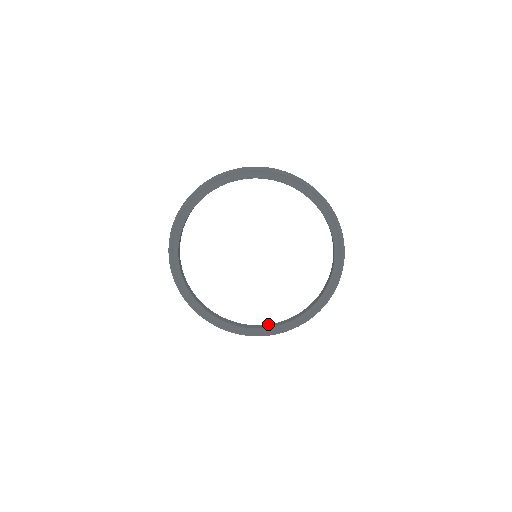
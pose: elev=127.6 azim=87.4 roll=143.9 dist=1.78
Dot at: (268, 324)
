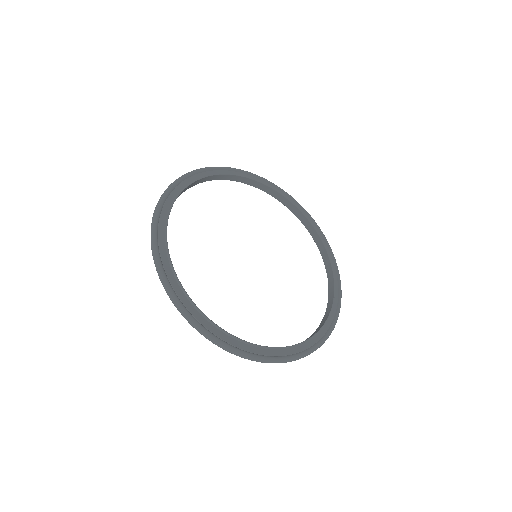
Dot at: occluded
